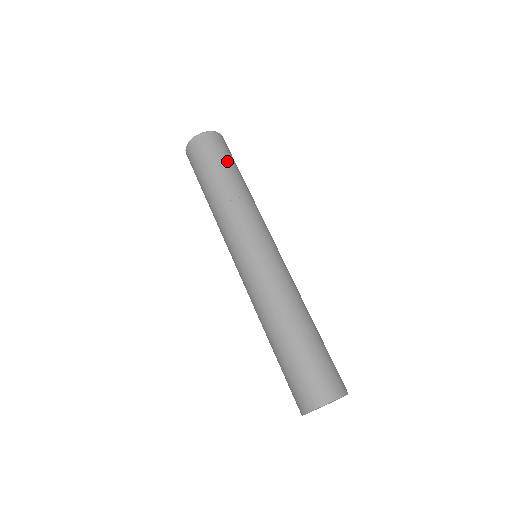
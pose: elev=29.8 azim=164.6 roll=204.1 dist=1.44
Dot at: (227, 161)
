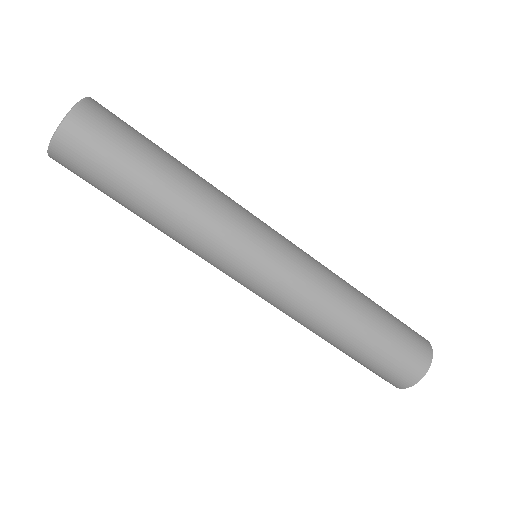
Dot at: (148, 139)
